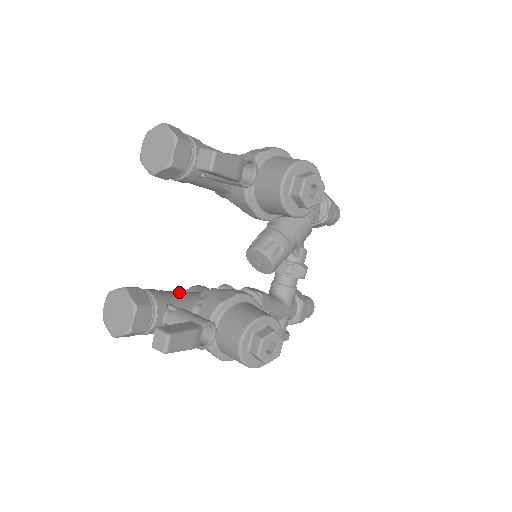
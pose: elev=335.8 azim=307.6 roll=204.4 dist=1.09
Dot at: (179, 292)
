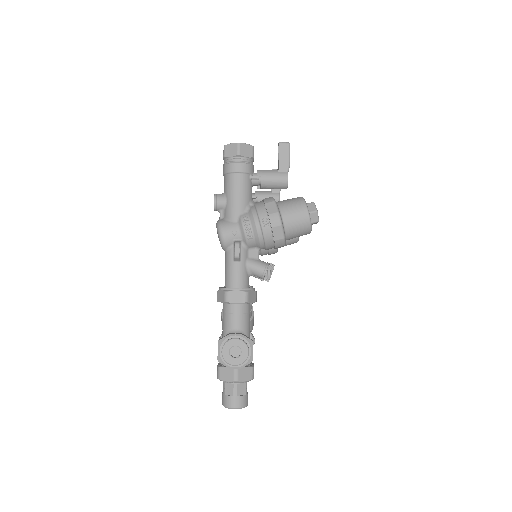
Dot at: occluded
